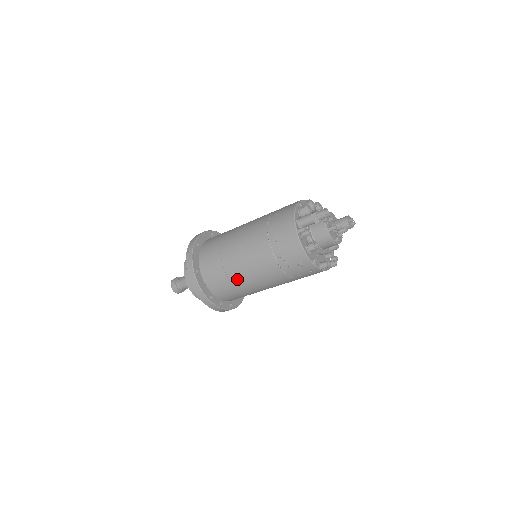
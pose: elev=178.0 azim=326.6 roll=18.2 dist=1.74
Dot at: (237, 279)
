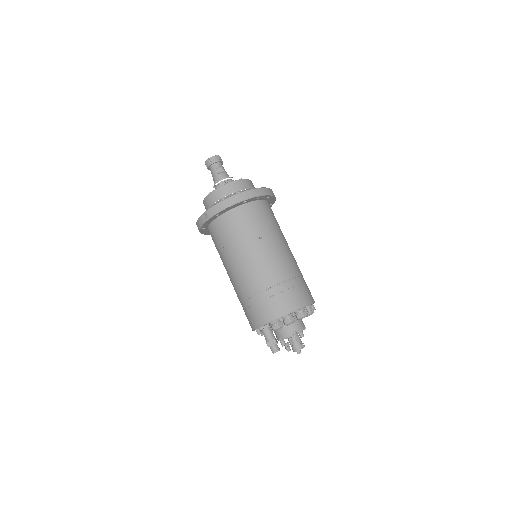
Dot at: occluded
